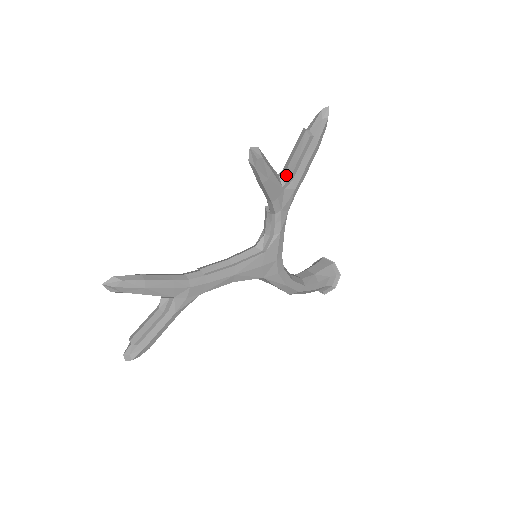
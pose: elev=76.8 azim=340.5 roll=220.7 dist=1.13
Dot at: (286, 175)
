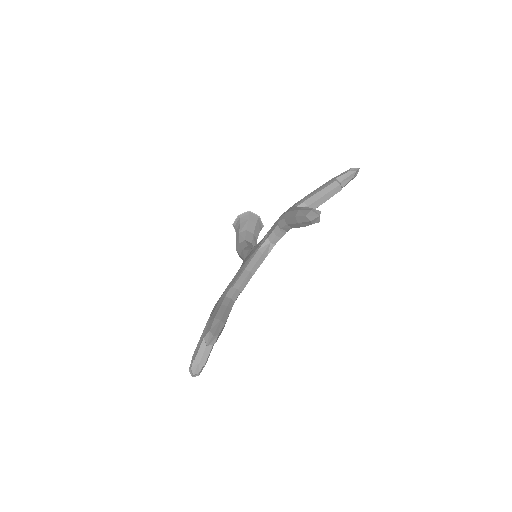
Dot at: occluded
